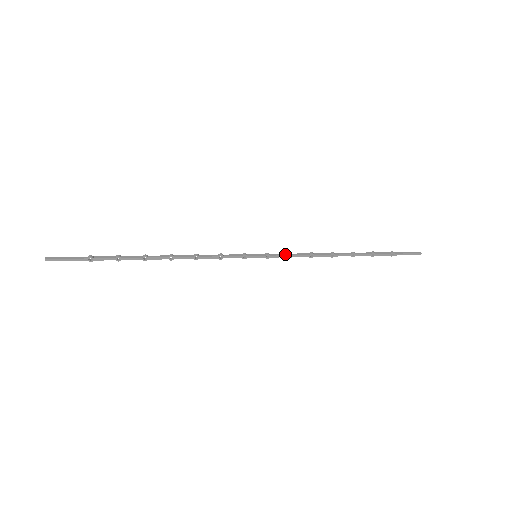
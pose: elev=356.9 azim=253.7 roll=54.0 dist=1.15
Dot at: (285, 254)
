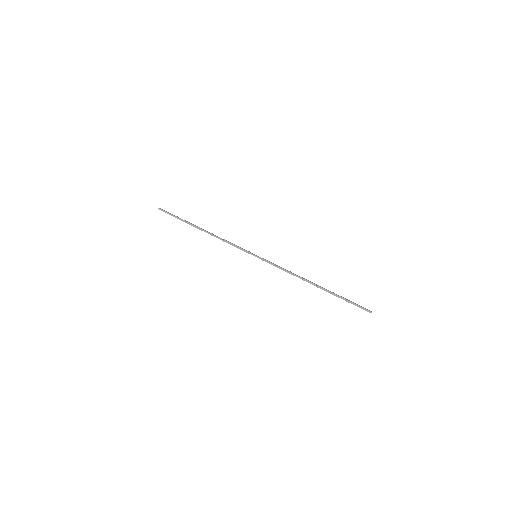
Dot at: (273, 264)
